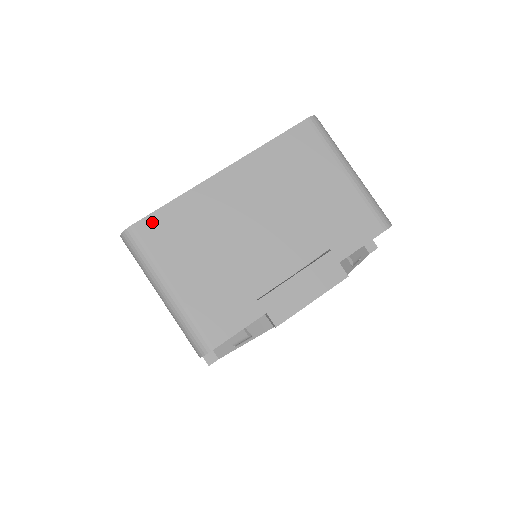
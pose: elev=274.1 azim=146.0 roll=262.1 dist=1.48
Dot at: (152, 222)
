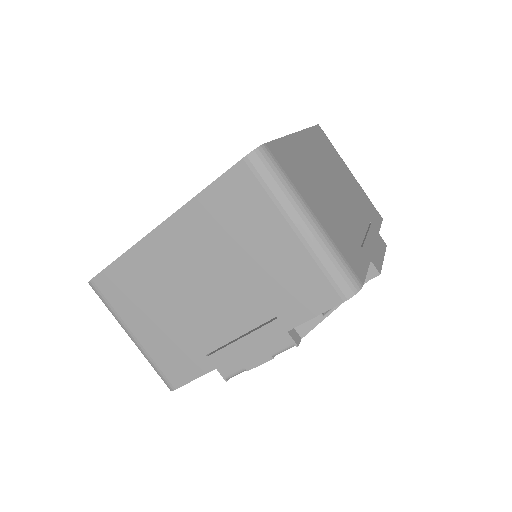
Dot at: (277, 149)
